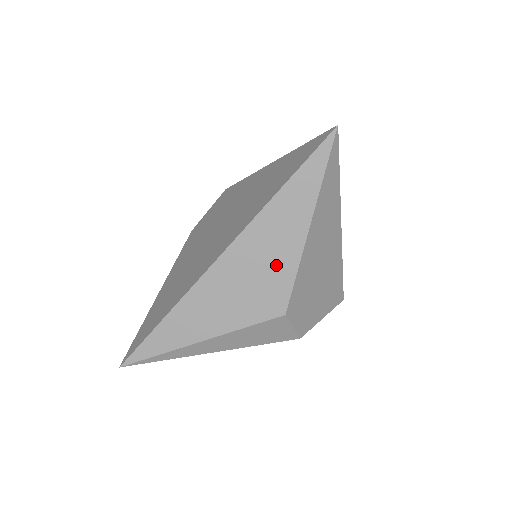
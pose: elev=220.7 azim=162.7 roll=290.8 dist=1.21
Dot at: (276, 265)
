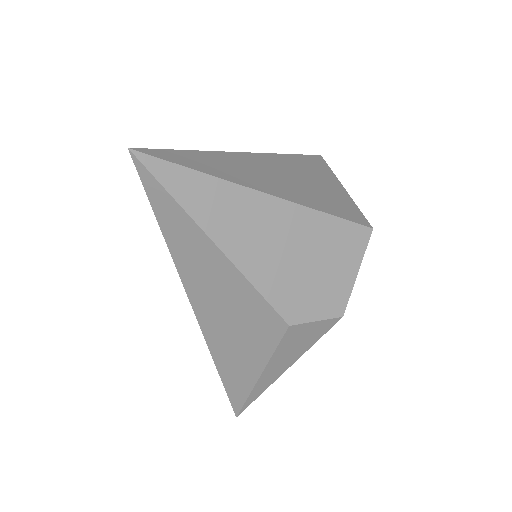
Dot at: (235, 295)
